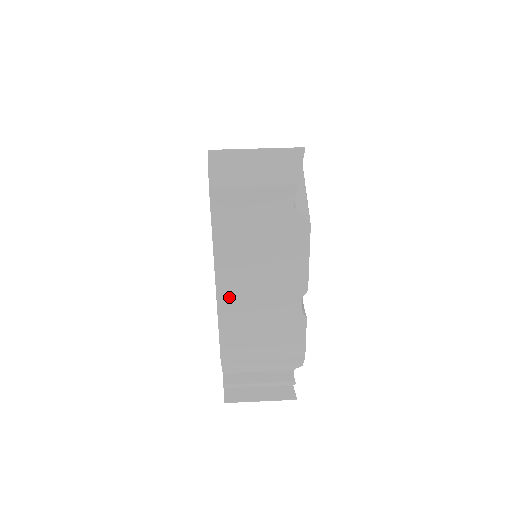
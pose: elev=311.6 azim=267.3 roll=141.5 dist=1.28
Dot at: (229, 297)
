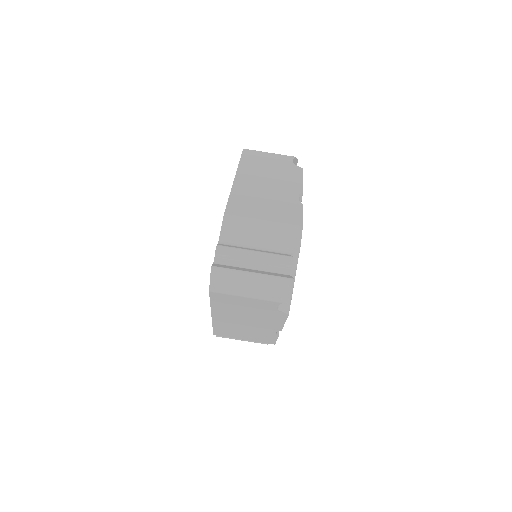
Dot at: (221, 322)
